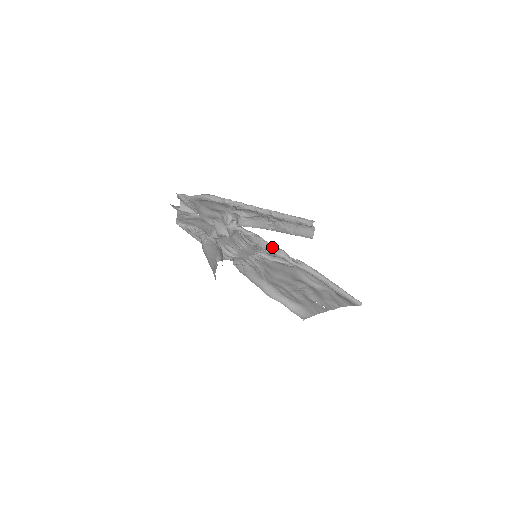
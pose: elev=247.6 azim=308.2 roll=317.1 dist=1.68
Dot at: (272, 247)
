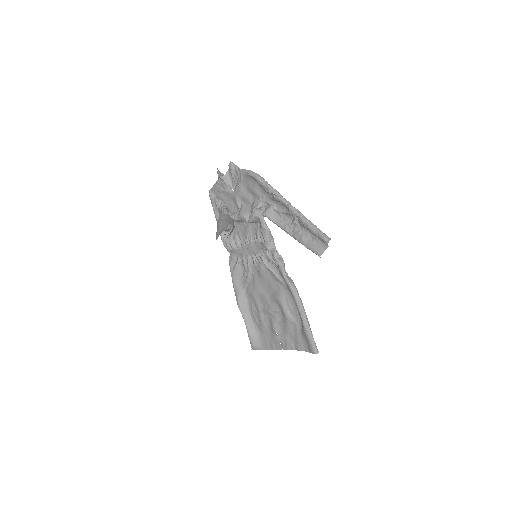
Dot at: (276, 253)
